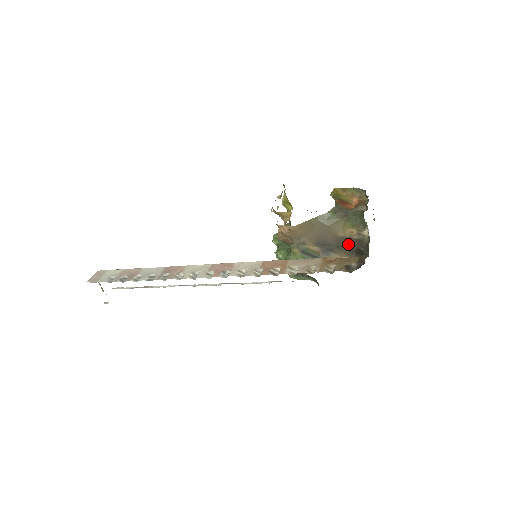
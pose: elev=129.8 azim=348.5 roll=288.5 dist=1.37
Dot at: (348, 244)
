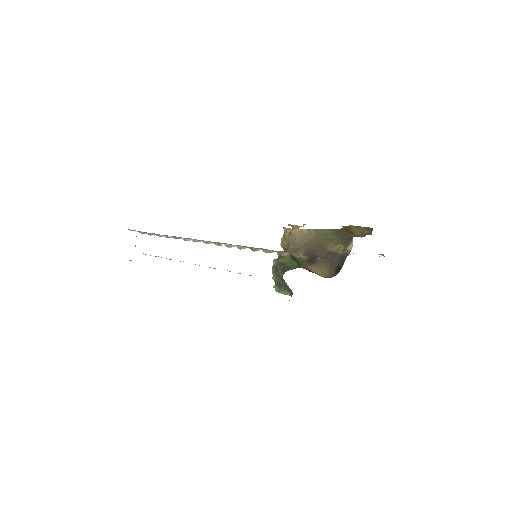
Dot at: (332, 259)
